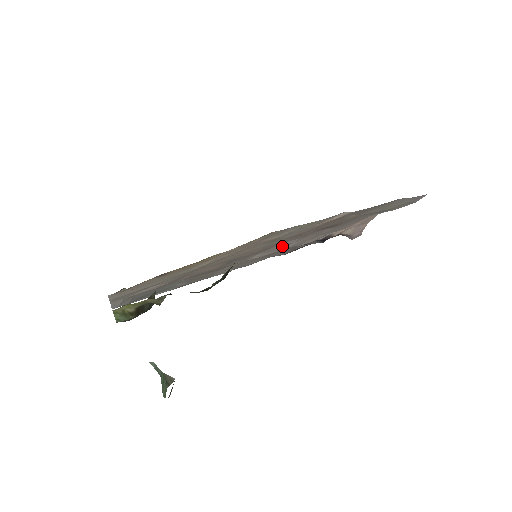
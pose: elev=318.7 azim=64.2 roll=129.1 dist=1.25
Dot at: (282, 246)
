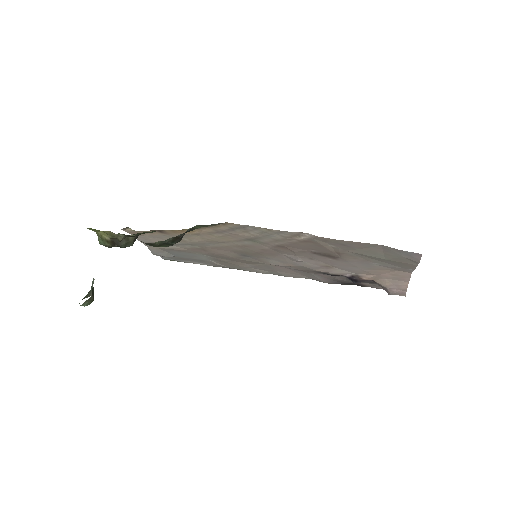
Dot at: (290, 260)
